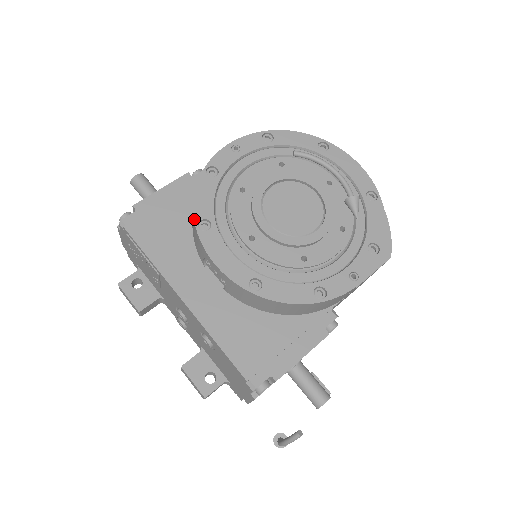
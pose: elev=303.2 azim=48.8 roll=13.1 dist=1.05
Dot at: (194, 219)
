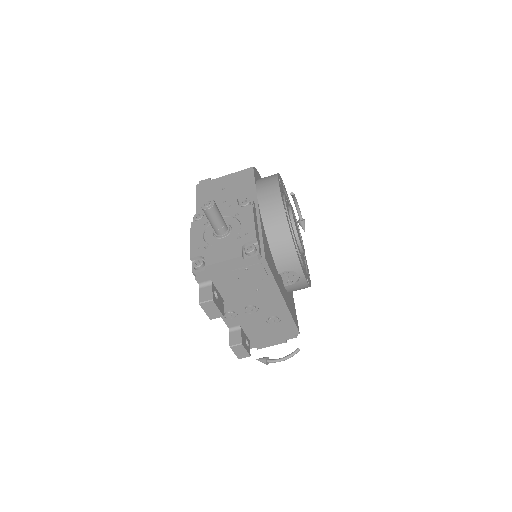
Dot at: (295, 248)
